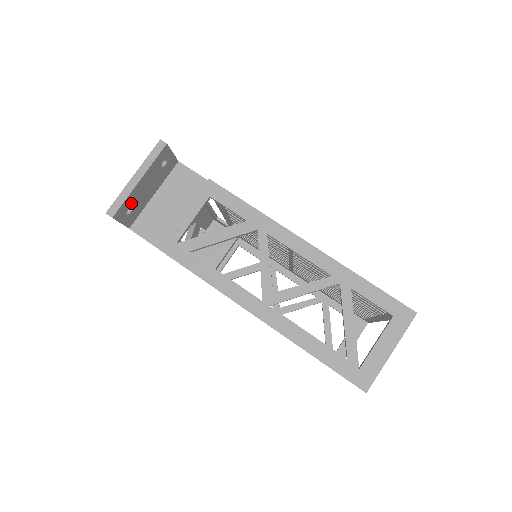
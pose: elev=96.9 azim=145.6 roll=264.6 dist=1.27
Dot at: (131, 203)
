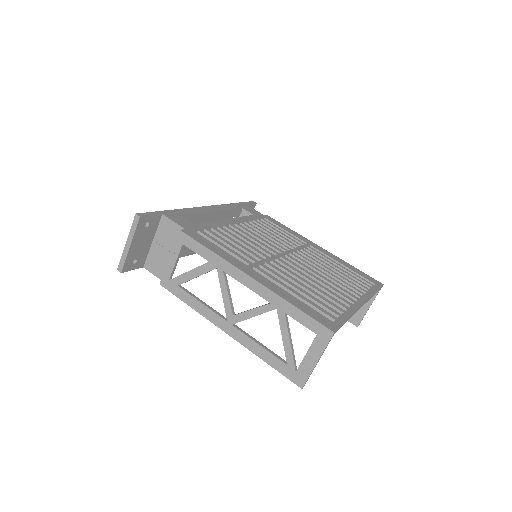
Dot at: (133, 258)
